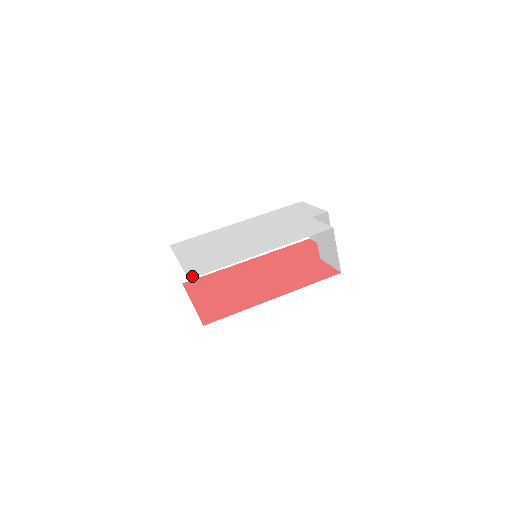
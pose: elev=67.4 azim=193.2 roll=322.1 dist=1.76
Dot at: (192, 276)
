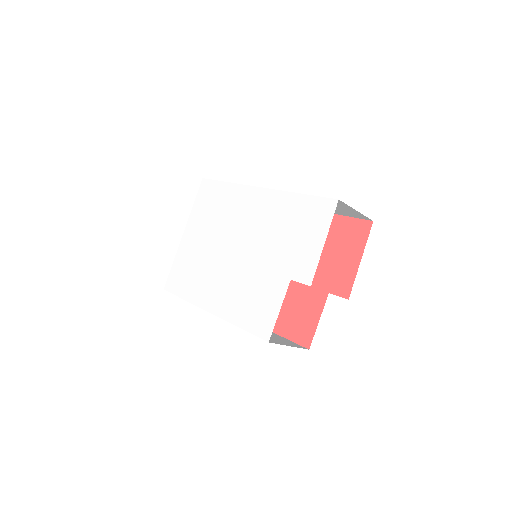
Dot at: (167, 287)
